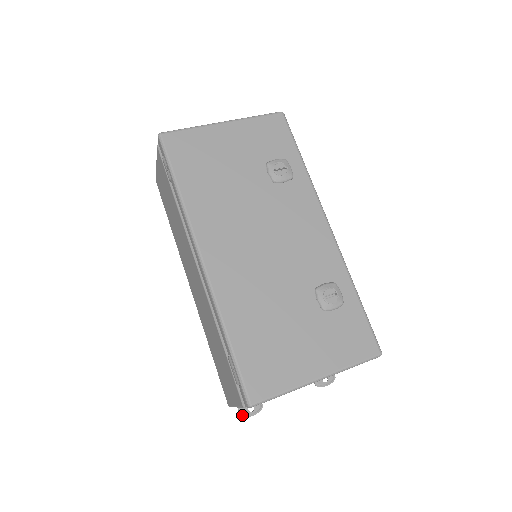
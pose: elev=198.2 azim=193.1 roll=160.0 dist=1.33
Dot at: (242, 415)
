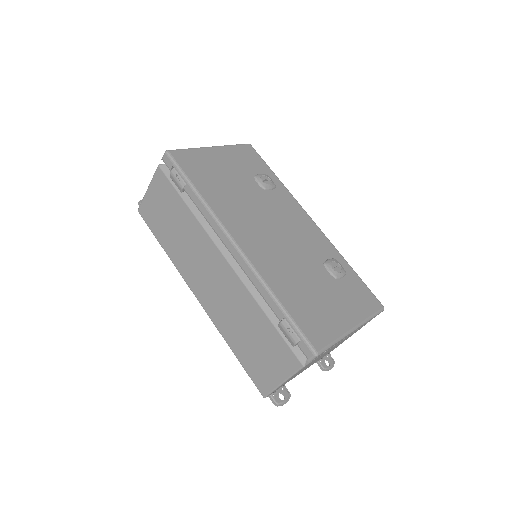
Dot at: (277, 404)
